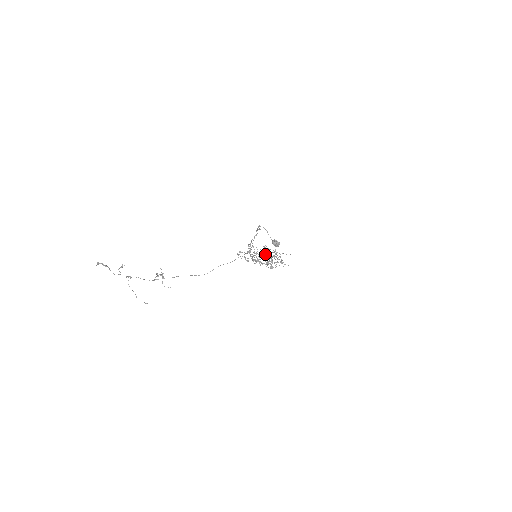
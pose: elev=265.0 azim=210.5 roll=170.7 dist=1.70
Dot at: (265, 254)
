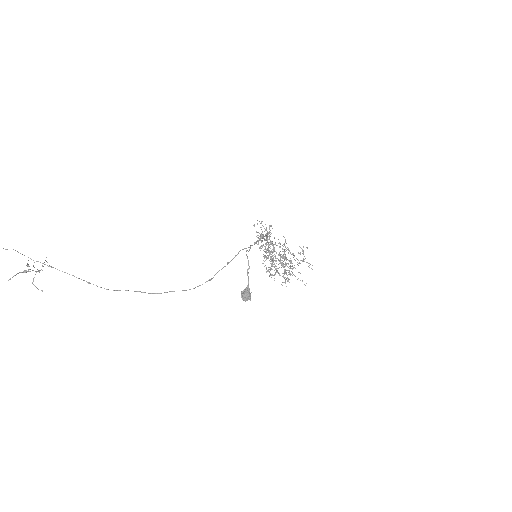
Dot at: occluded
